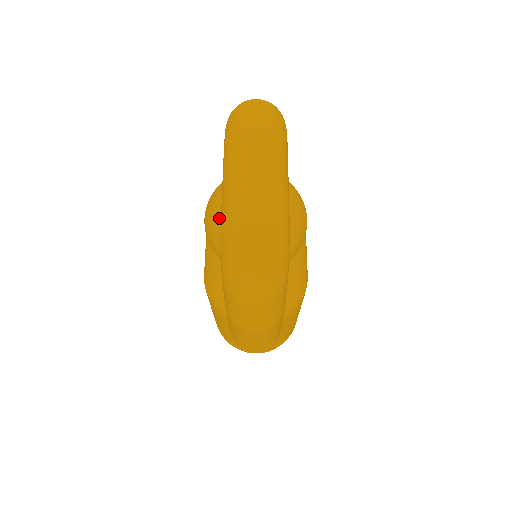
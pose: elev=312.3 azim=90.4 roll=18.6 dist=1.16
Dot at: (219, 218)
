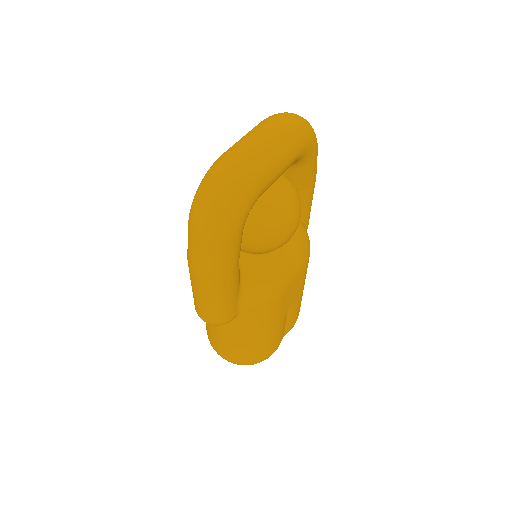
Dot at: occluded
